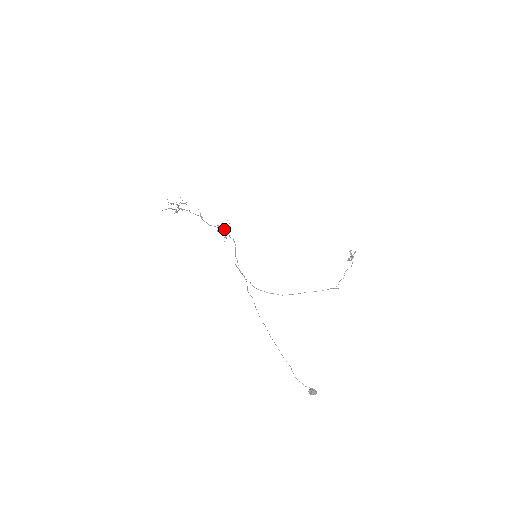
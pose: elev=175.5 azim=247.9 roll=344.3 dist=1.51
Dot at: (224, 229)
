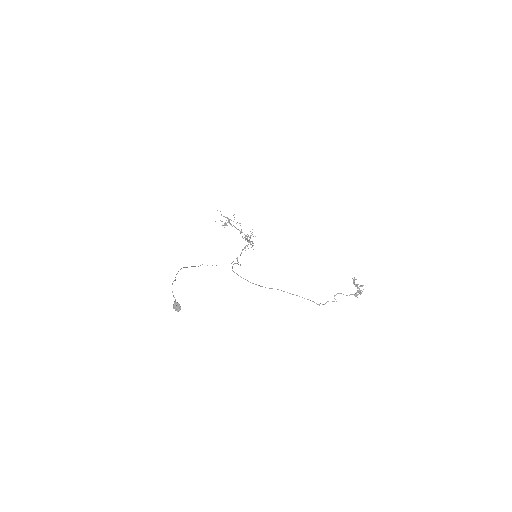
Dot at: occluded
